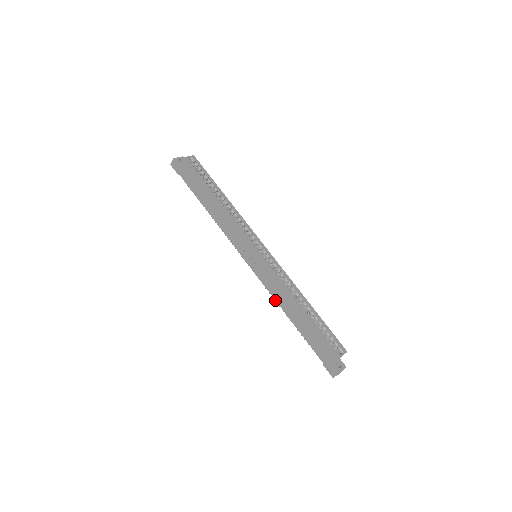
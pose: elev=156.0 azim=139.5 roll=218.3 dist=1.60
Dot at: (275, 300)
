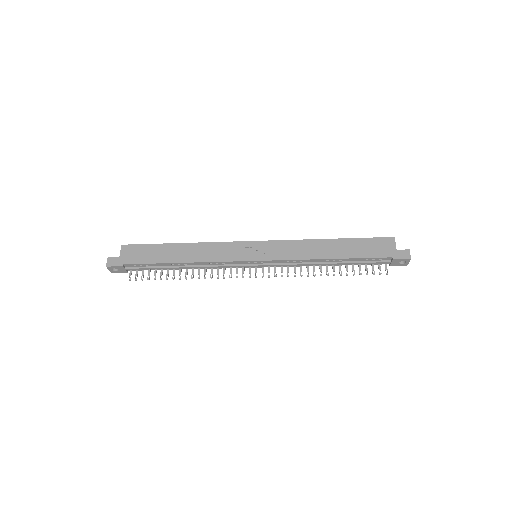
Dot at: (307, 259)
